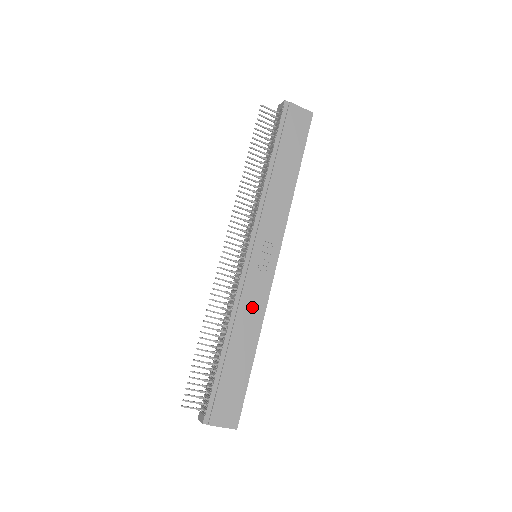
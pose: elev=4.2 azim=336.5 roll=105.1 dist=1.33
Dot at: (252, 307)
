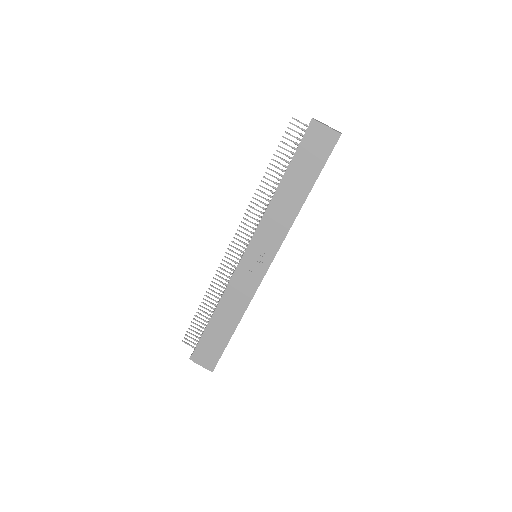
Dot at: (239, 296)
